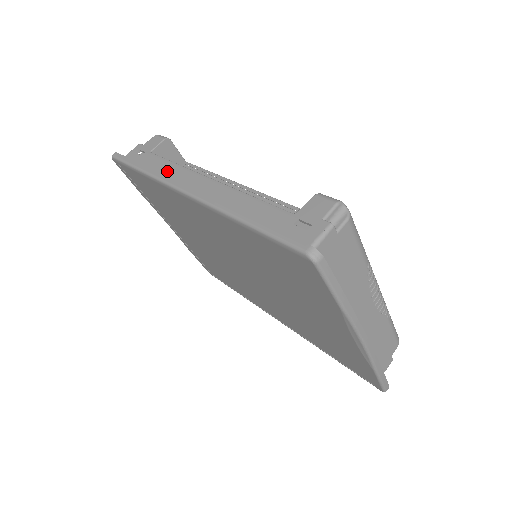
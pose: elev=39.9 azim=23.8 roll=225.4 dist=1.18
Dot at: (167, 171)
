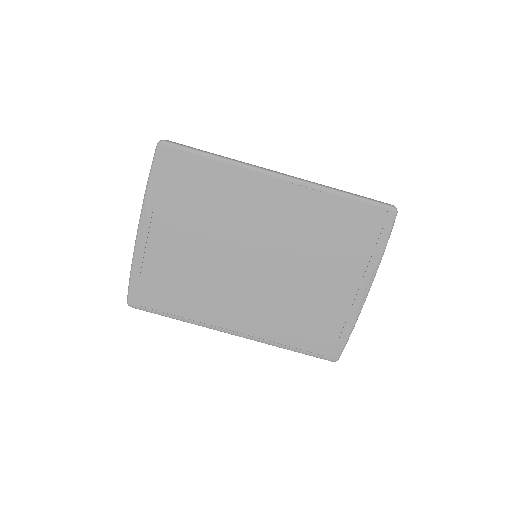
Dot at: occluded
